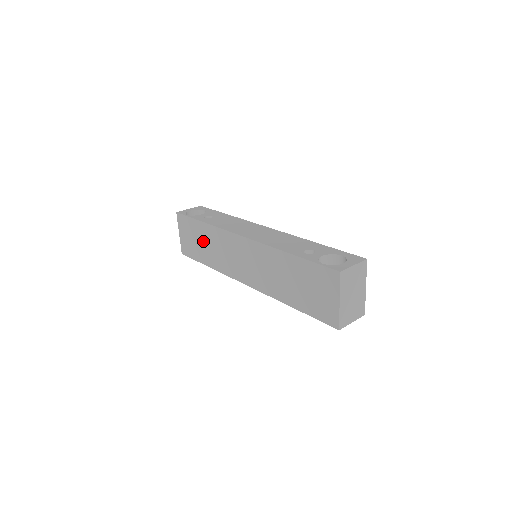
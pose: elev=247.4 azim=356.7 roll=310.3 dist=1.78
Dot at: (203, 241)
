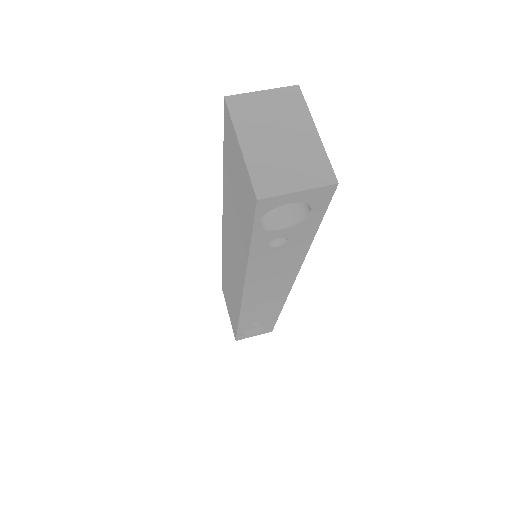
Dot at: (228, 291)
